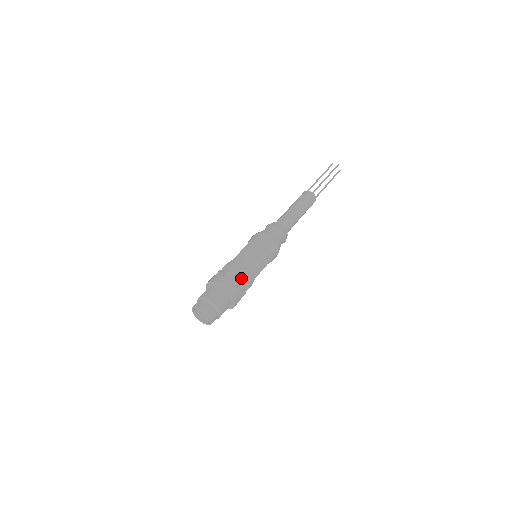
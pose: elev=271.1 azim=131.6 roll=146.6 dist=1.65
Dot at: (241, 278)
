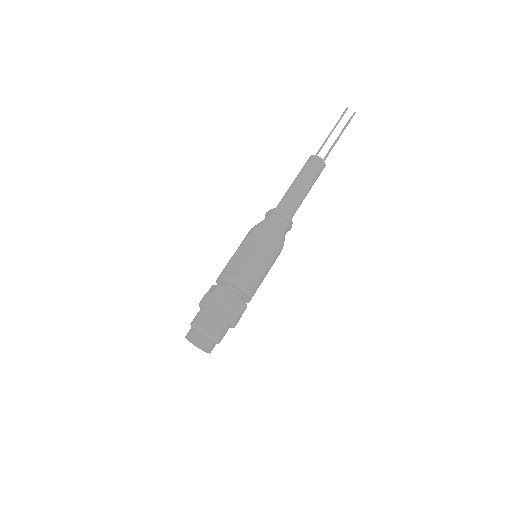
Dot at: (243, 296)
